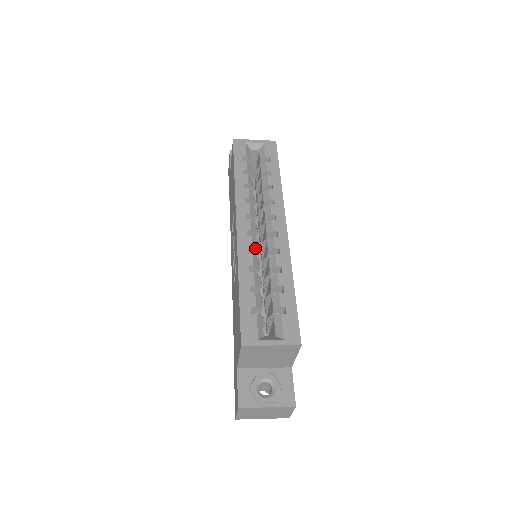
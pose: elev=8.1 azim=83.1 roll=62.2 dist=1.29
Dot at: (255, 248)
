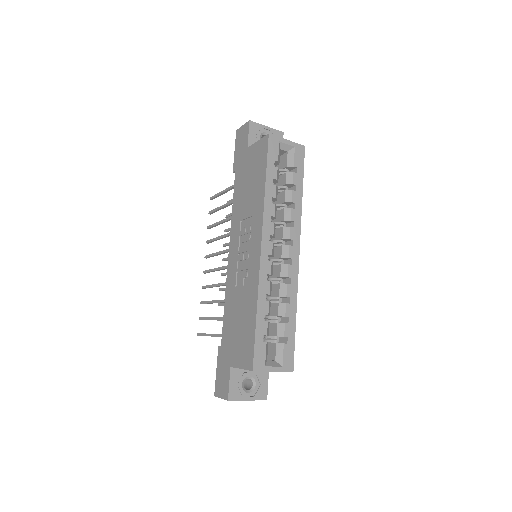
Dot at: (272, 273)
